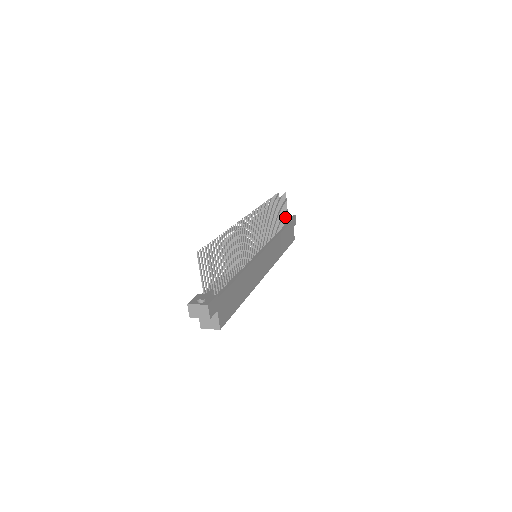
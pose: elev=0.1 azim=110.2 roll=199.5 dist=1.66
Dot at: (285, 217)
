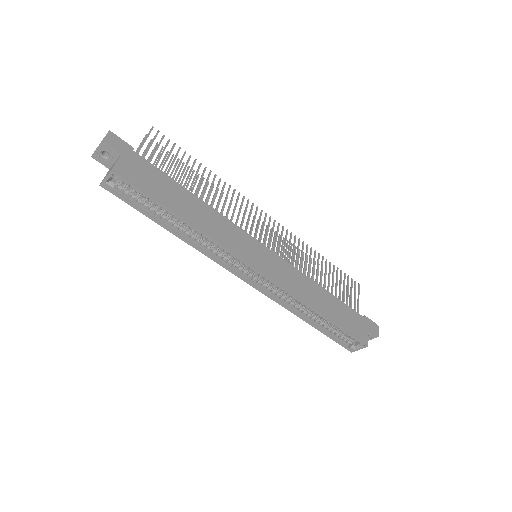
Dot at: (350, 303)
